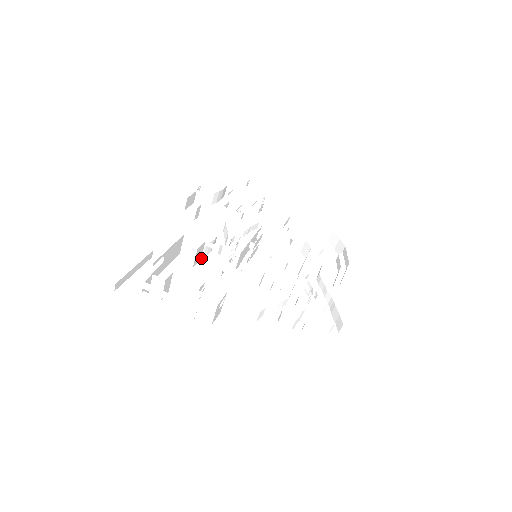
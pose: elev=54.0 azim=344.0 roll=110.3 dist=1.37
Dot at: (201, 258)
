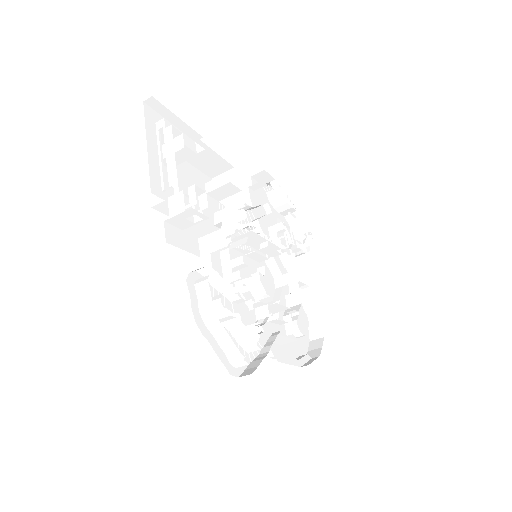
Dot at: (220, 201)
